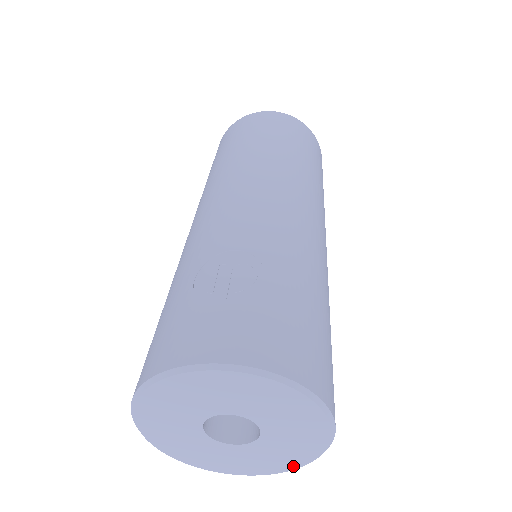
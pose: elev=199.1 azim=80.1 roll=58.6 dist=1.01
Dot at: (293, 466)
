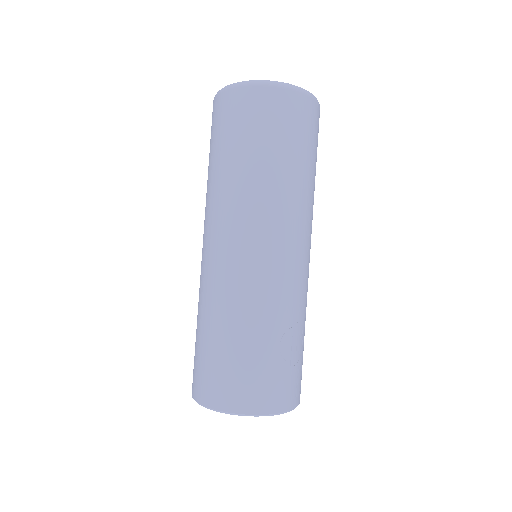
Dot at: occluded
